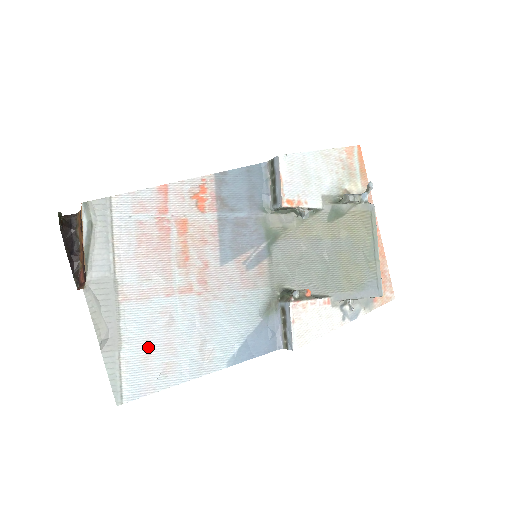
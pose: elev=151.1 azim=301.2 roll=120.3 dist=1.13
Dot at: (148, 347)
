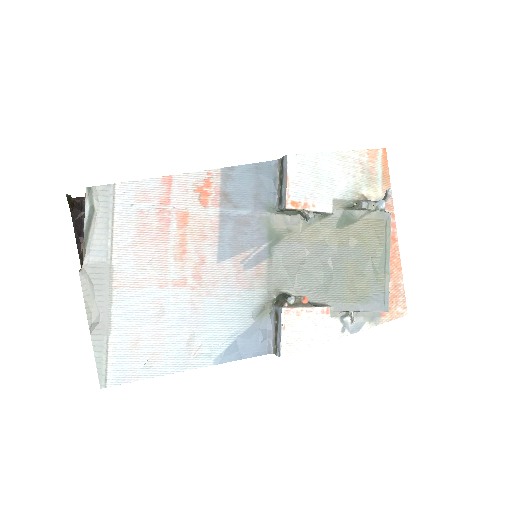
Dot at: (136, 335)
